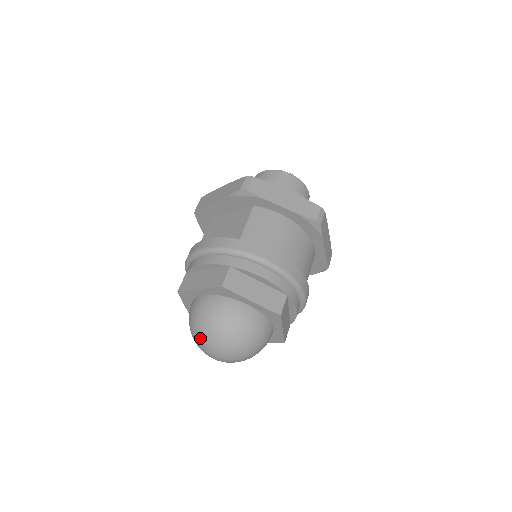
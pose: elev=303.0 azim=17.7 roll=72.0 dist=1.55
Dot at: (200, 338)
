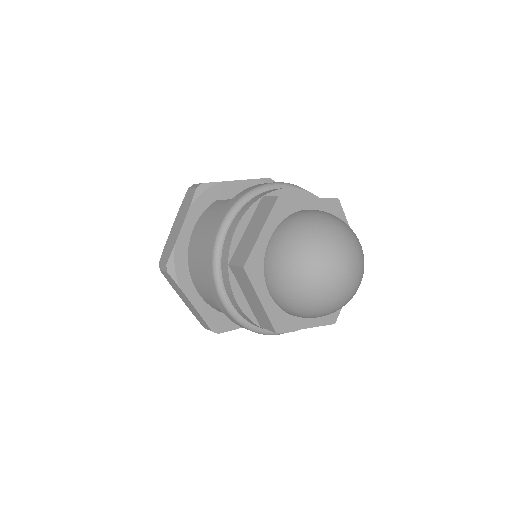
Dot at: (336, 235)
